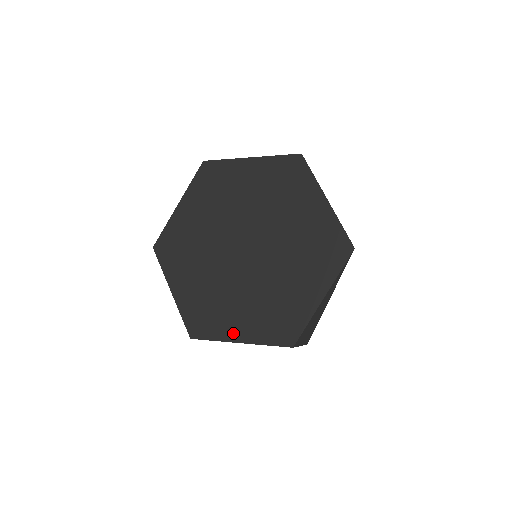
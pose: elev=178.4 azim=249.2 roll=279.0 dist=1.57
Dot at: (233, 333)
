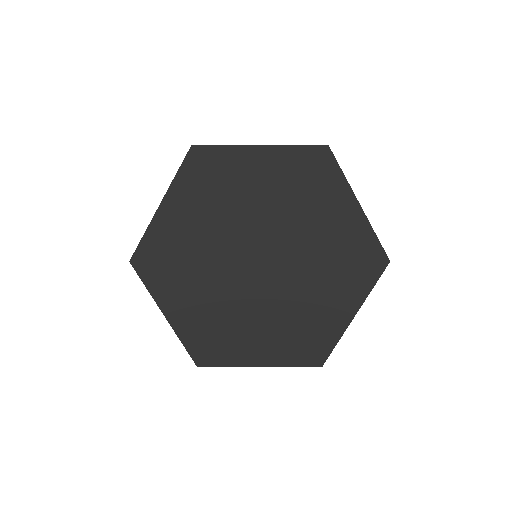
Dot at: (251, 357)
